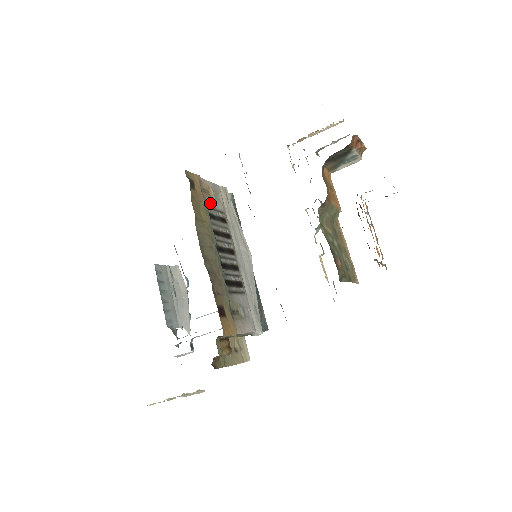
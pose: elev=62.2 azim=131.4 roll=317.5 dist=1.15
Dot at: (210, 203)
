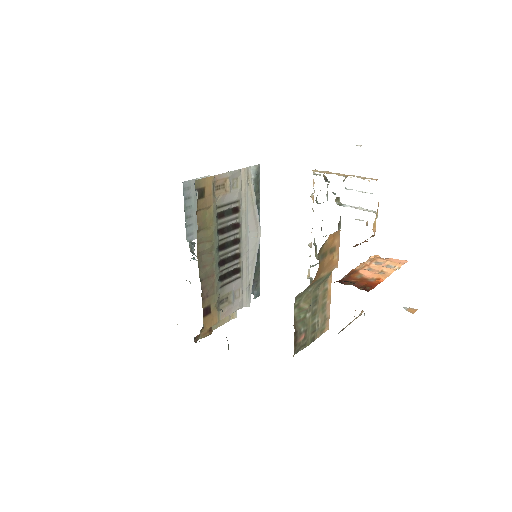
Dot at: (222, 200)
